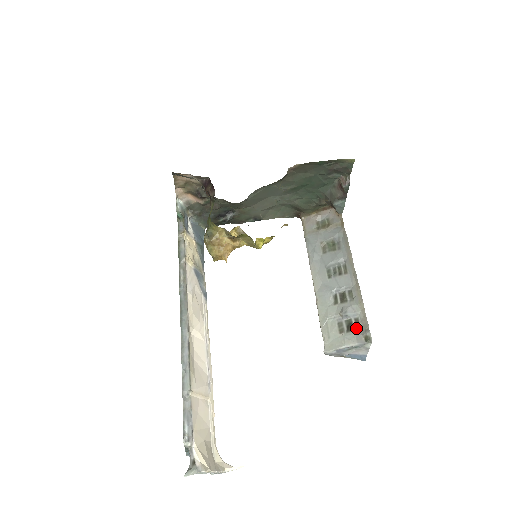
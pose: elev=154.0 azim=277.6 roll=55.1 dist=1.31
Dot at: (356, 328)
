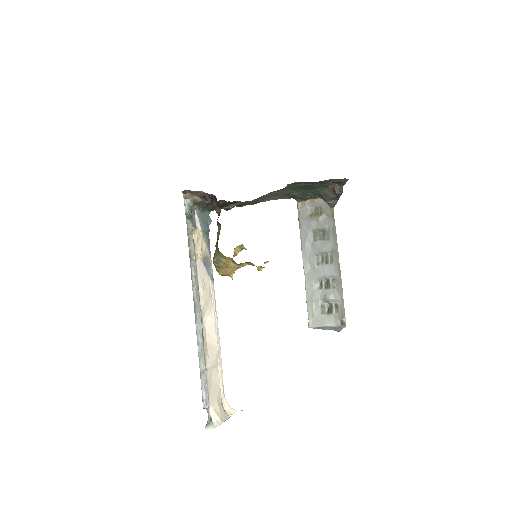
Dot at: (335, 312)
